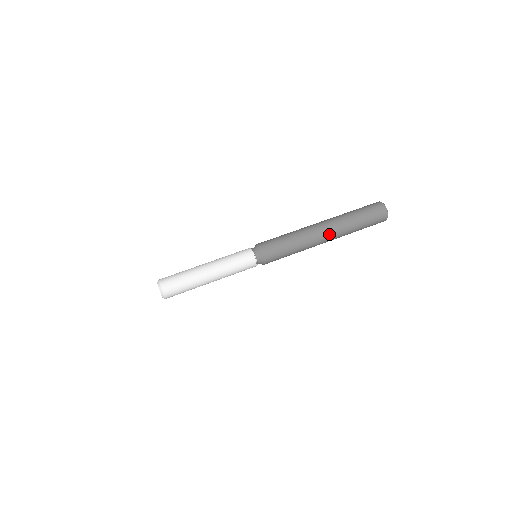
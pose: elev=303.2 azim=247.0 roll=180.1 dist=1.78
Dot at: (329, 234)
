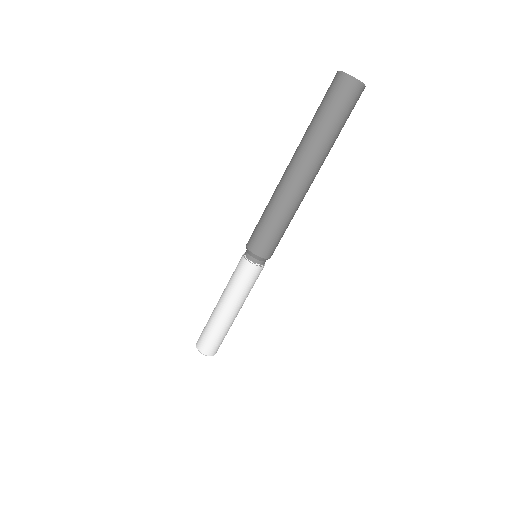
Dot at: occluded
